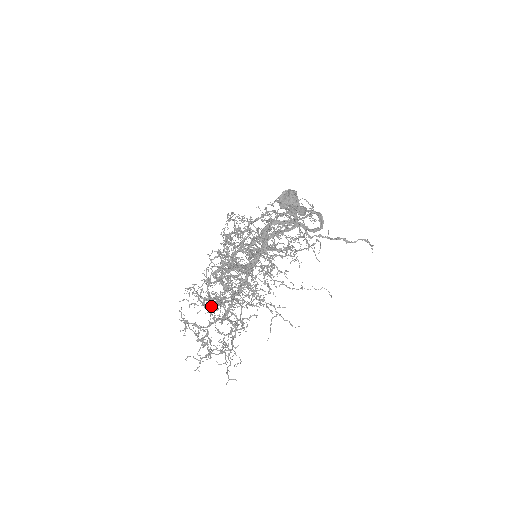
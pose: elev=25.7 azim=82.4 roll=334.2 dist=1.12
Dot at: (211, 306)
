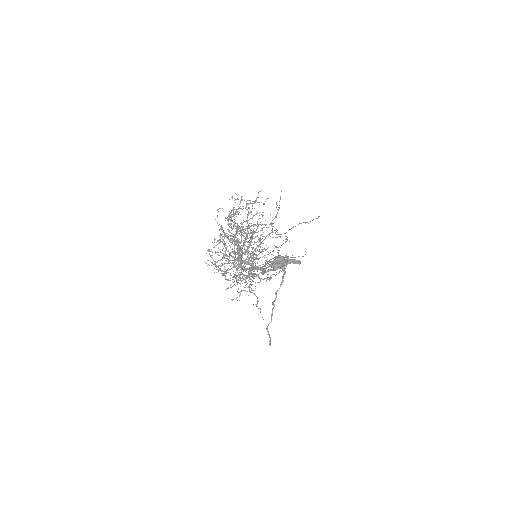
Dot at: (227, 269)
